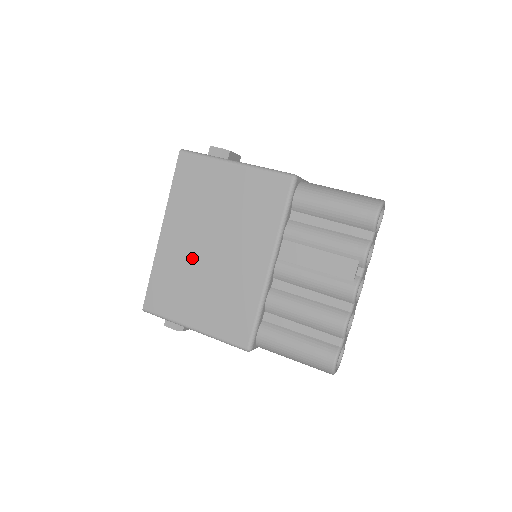
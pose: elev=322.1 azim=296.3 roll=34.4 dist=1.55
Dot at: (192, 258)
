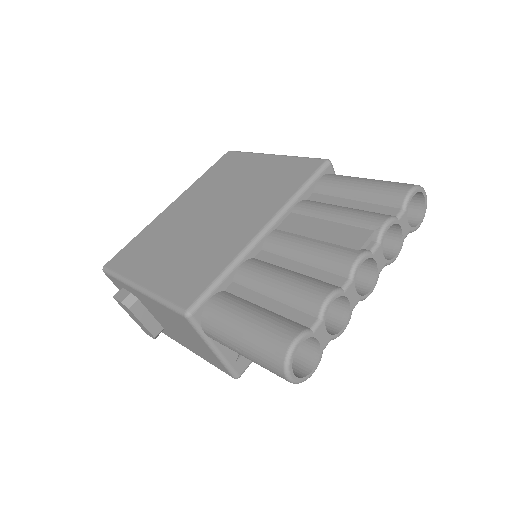
Dot at: (185, 223)
